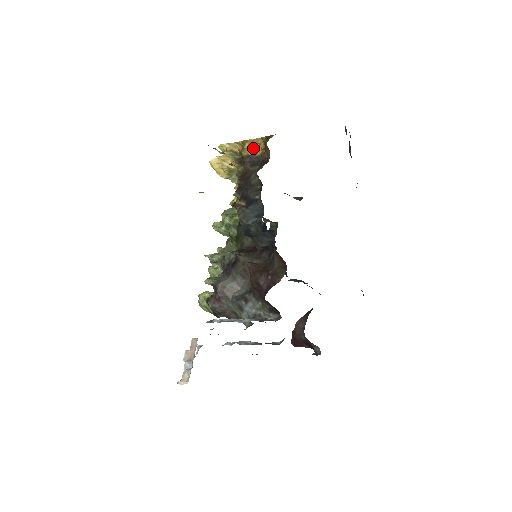
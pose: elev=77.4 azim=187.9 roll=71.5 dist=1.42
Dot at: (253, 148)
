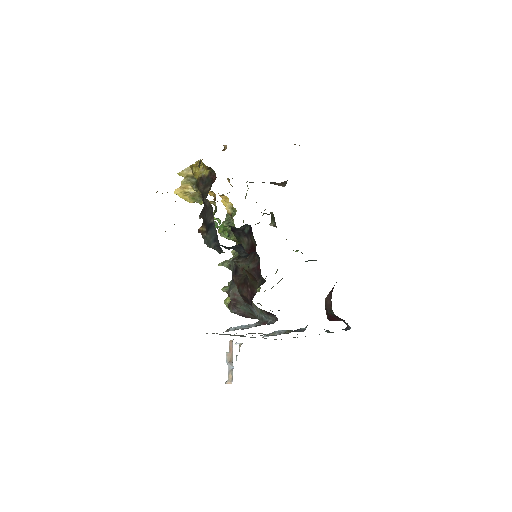
Dot at: (200, 170)
